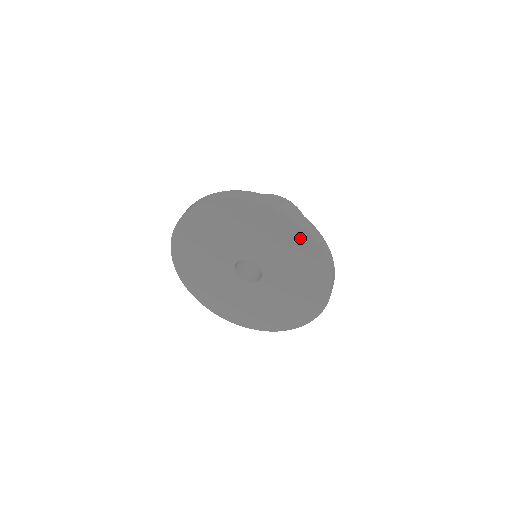
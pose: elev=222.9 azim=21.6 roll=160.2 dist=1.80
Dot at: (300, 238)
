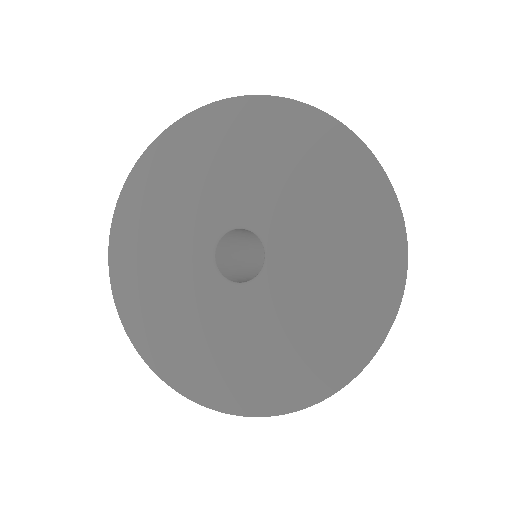
Dot at: (340, 151)
